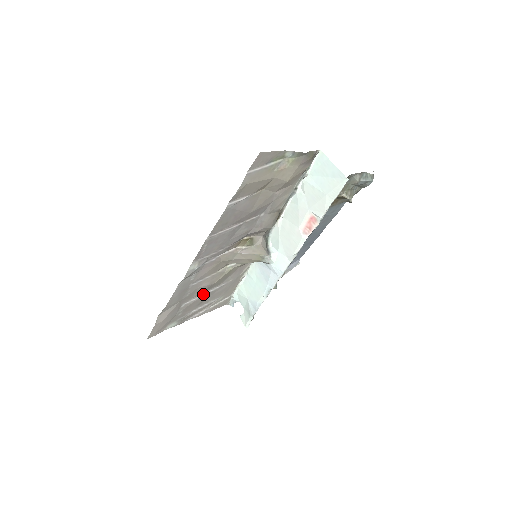
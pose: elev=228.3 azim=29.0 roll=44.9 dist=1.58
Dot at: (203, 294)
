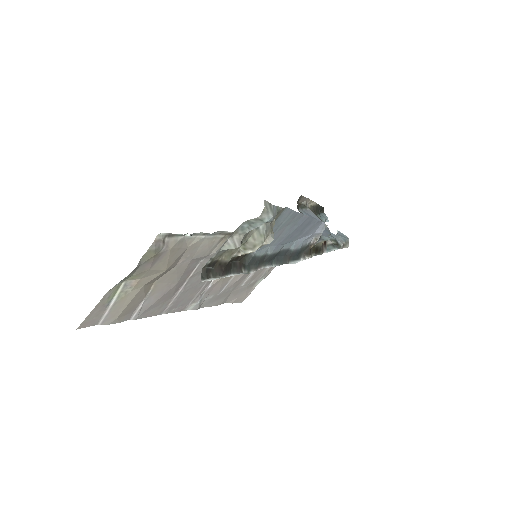
Dot at: occluded
